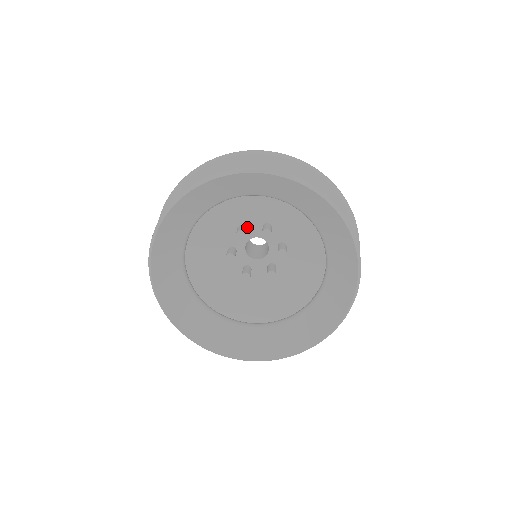
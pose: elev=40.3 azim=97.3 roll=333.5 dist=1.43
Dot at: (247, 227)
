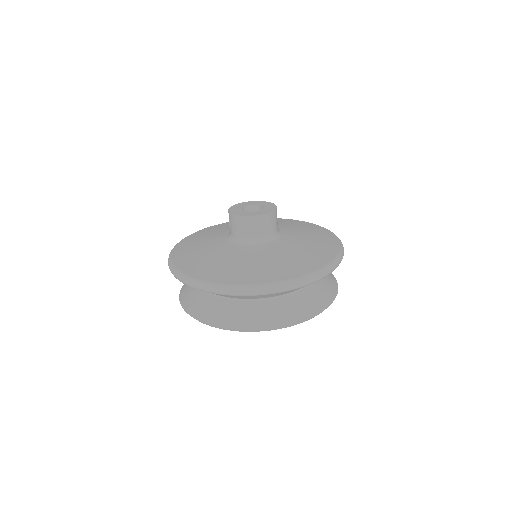
Dot at: occluded
